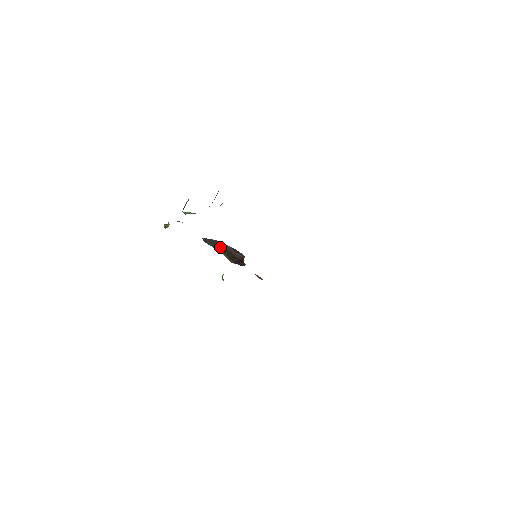
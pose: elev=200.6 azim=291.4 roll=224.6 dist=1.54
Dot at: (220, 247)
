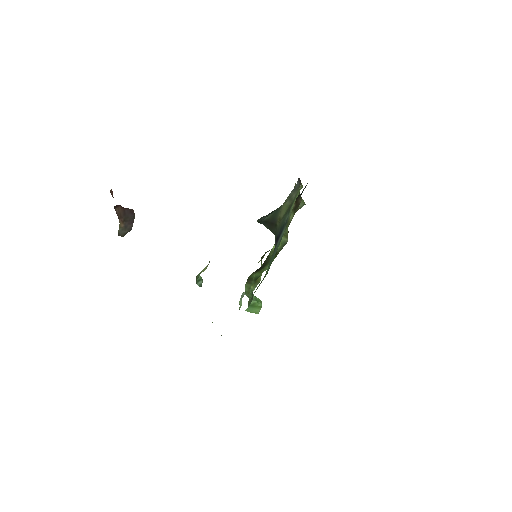
Dot at: (130, 228)
